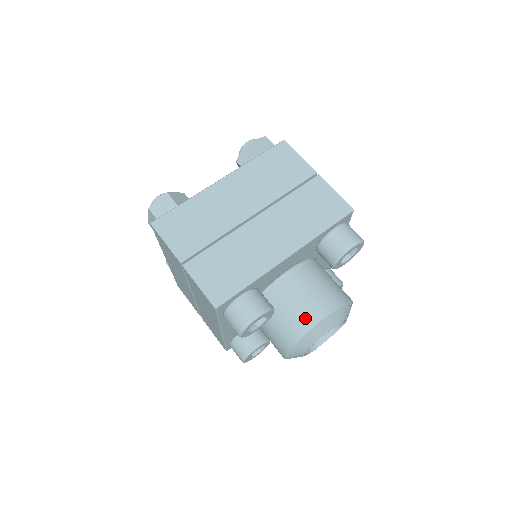
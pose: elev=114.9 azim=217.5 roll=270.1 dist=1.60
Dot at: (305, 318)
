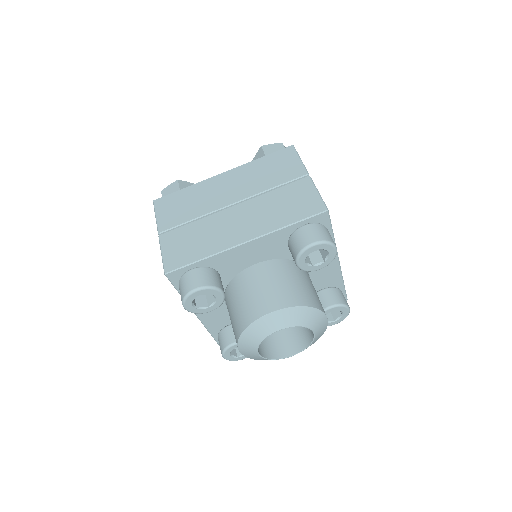
Dot at: (254, 309)
